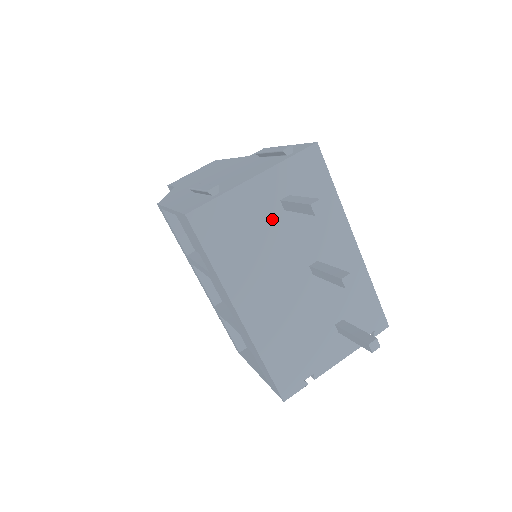
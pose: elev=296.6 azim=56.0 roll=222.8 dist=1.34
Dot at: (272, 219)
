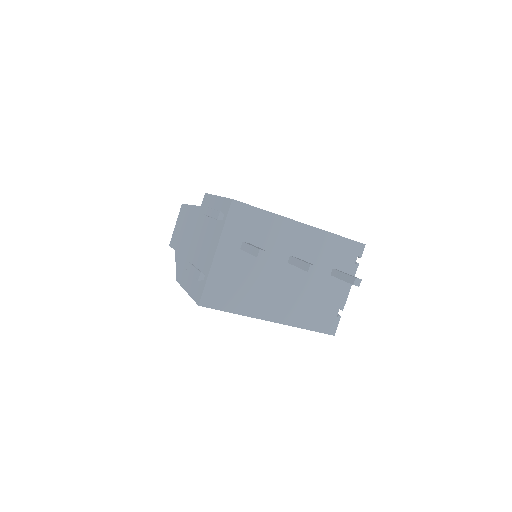
Dot at: (245, 262)
